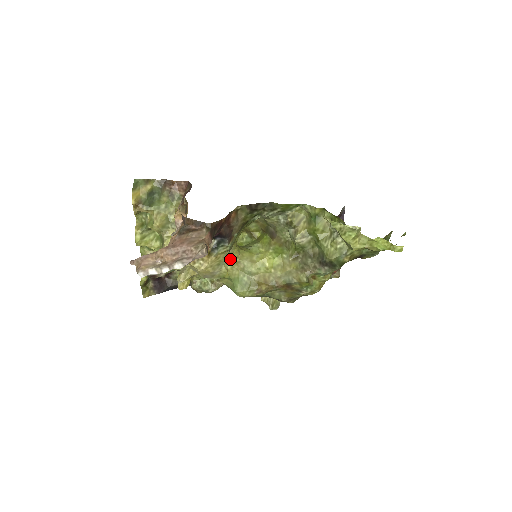
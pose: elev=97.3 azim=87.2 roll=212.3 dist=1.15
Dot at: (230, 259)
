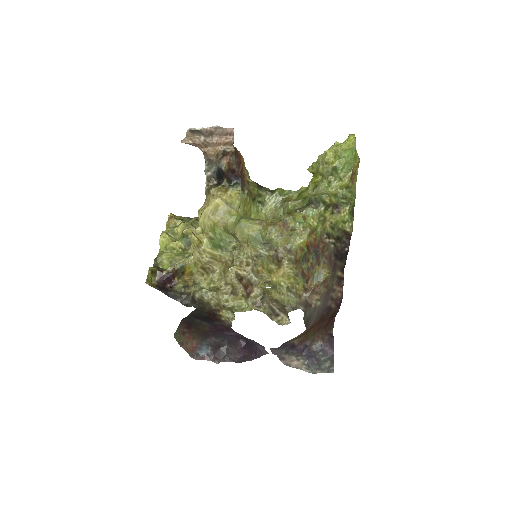
Dot at: occluded
